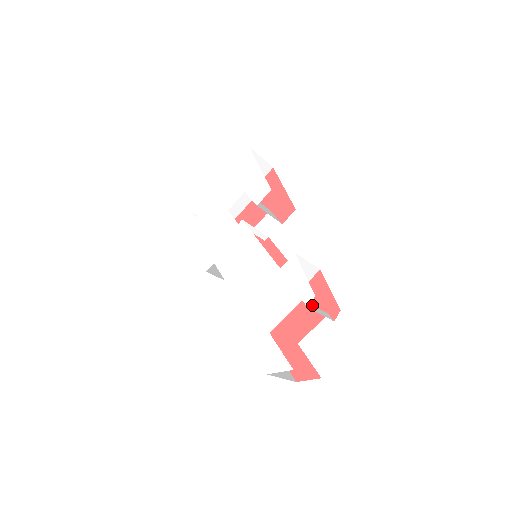
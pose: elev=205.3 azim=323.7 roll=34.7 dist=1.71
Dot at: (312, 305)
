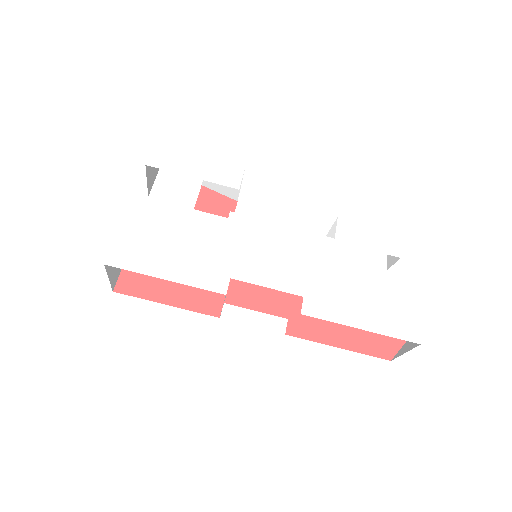
Dot at: occluded
